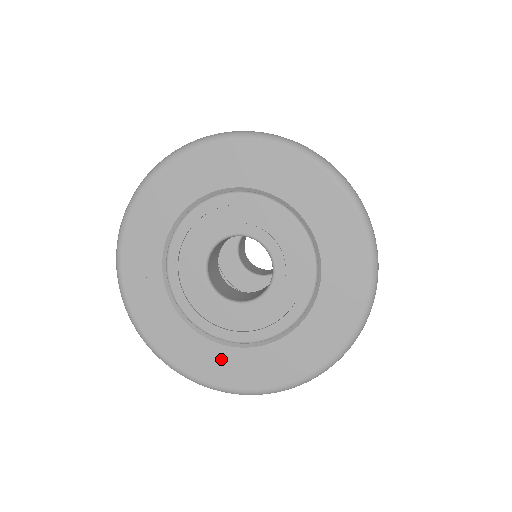
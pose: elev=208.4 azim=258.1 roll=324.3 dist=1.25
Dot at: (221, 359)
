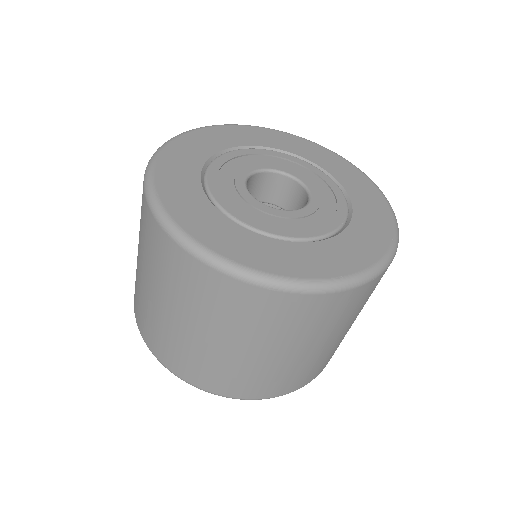
Dot at: (228, 232)
